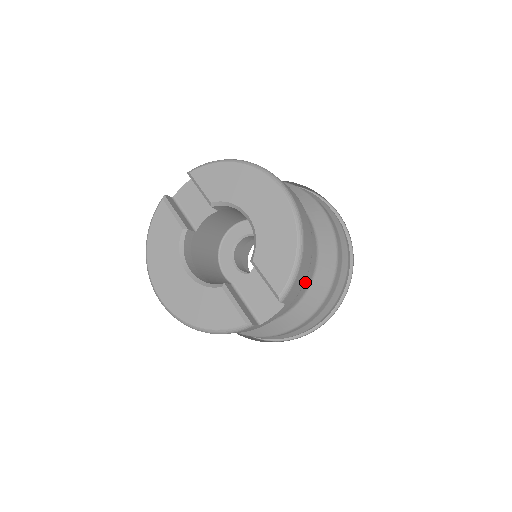
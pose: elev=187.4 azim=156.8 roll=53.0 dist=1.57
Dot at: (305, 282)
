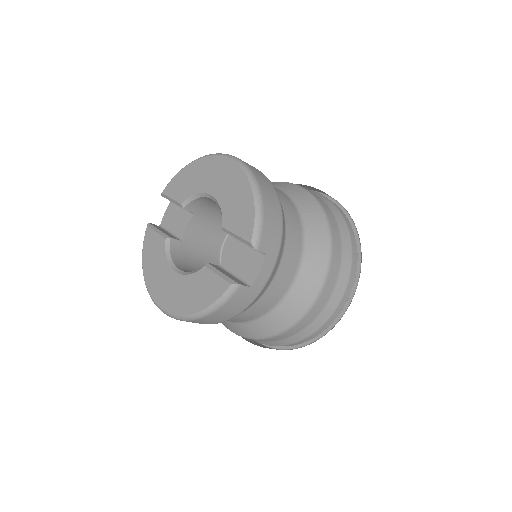
Dot at: (293, 242)
